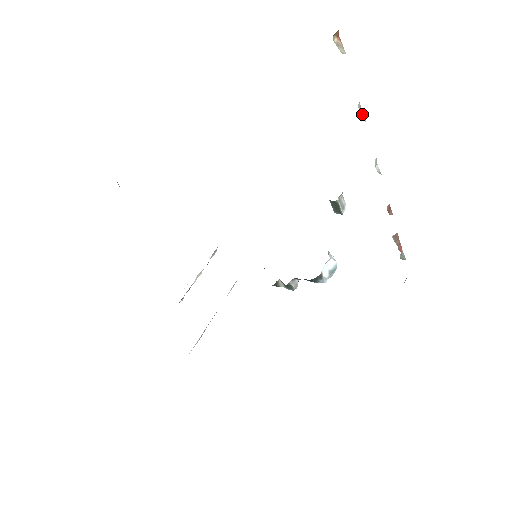
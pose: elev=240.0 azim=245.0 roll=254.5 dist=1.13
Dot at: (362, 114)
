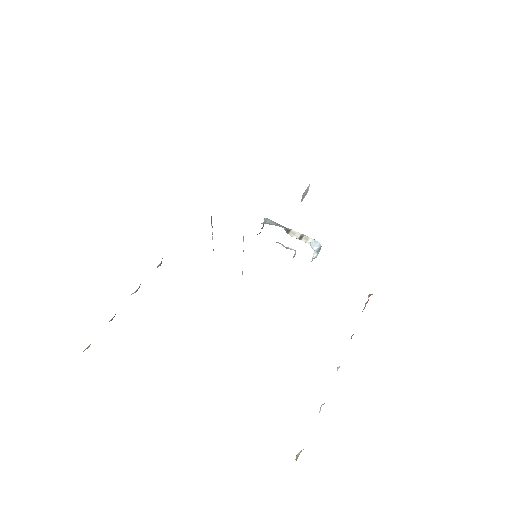
Dot at: (321, 406)
